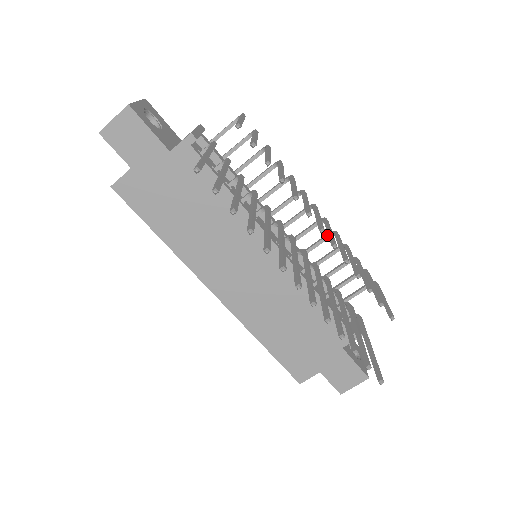
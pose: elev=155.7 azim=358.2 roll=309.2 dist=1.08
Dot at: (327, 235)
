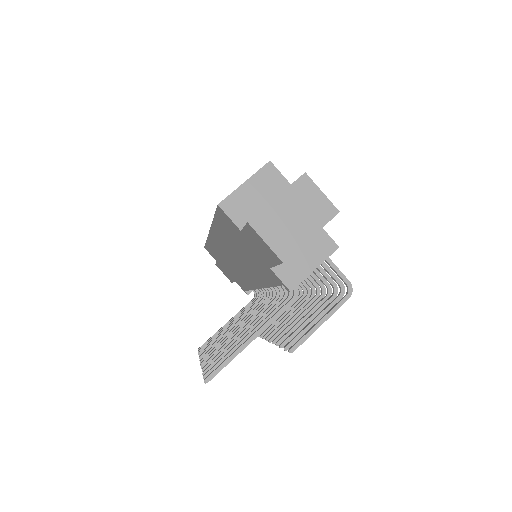
Dot at: (302, 288)
